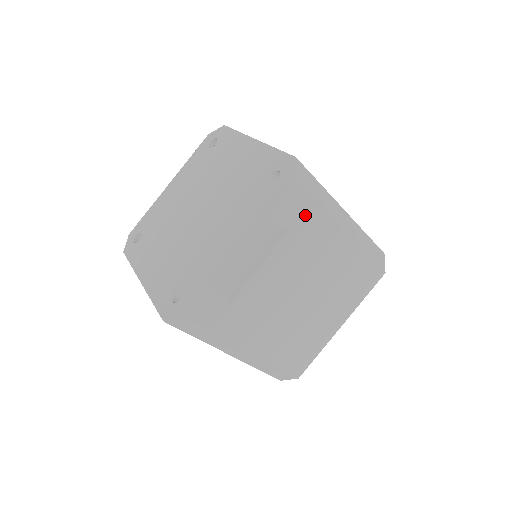
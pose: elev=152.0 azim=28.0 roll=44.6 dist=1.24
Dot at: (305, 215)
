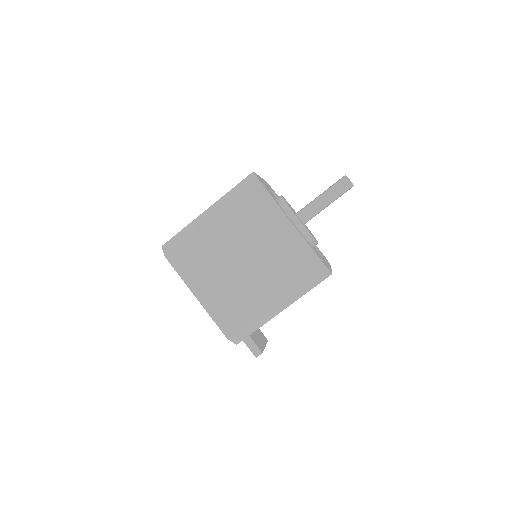
Dot at: occluded
